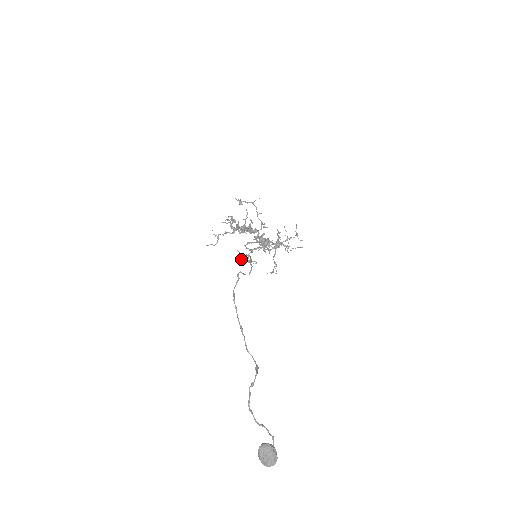
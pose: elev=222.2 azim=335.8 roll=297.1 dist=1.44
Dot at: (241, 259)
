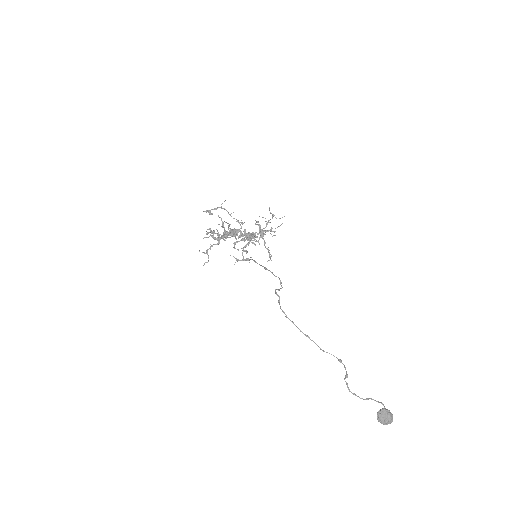
Dot at: (237, 261)
